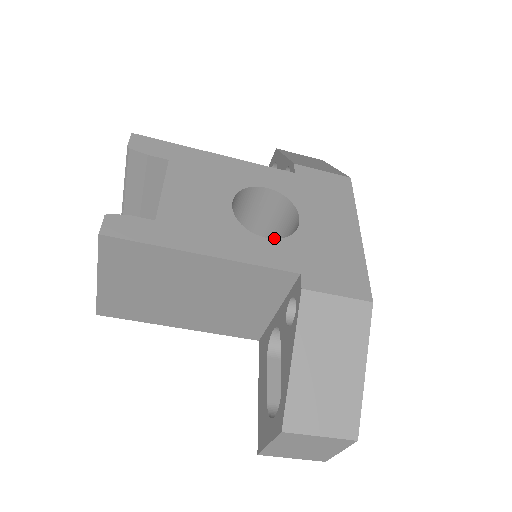
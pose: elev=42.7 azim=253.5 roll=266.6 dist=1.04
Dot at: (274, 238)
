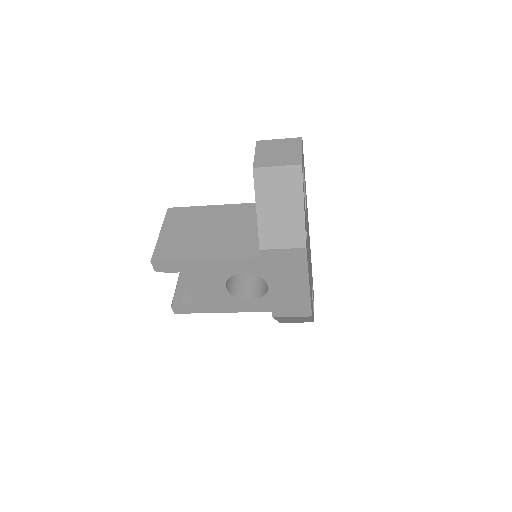
Dot at: occluded
